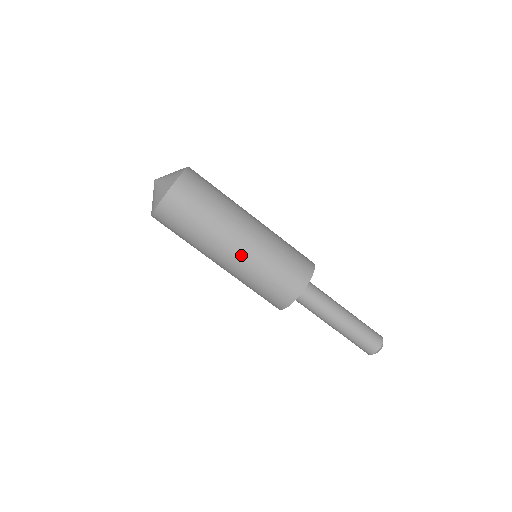
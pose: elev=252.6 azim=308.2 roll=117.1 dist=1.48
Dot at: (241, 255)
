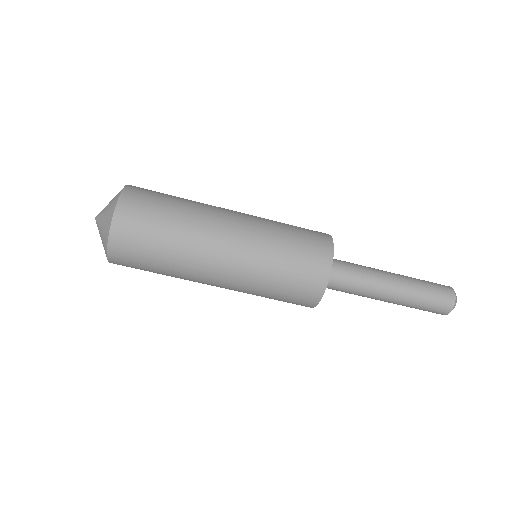
Dot at: (233, 271)
